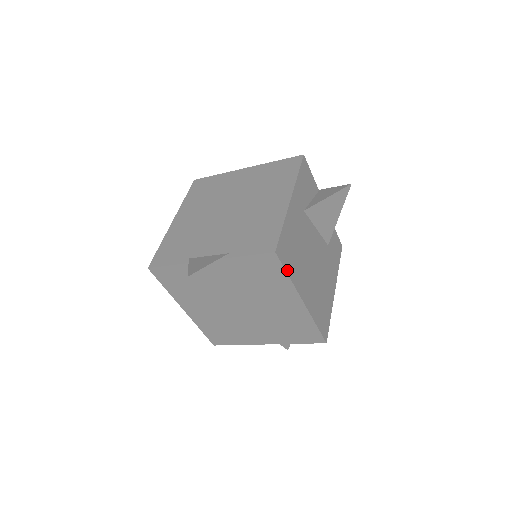
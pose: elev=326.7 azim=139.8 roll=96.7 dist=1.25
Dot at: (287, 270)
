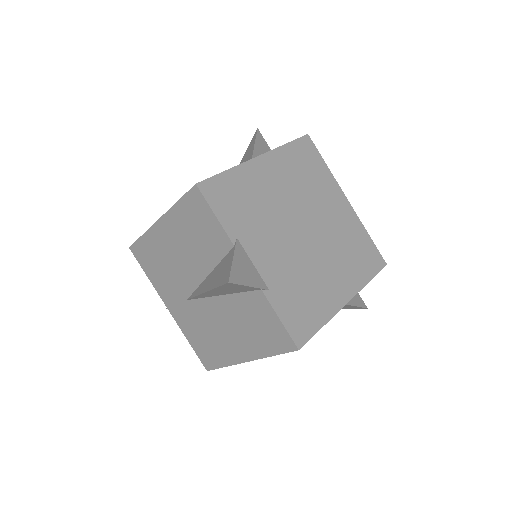
Dot at: (279, 353)
